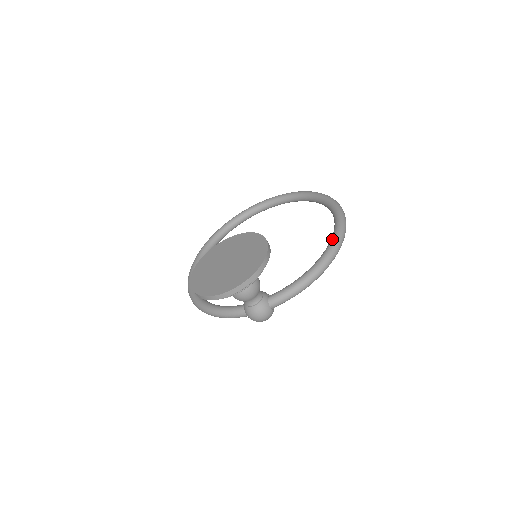
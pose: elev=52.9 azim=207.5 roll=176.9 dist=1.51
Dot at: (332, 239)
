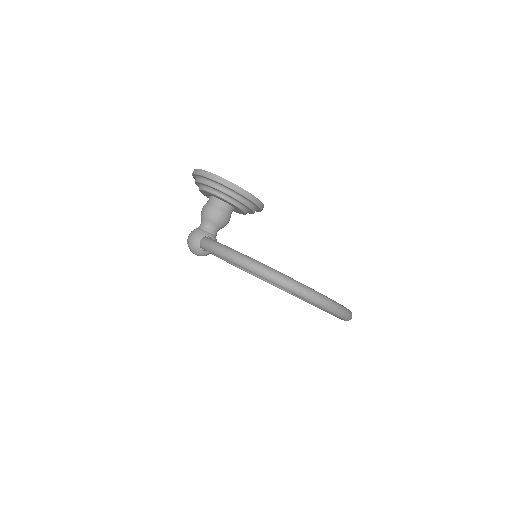
Dot at: (286, 275)
